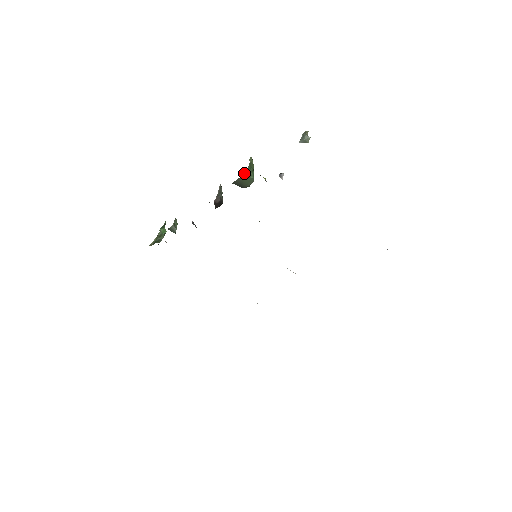
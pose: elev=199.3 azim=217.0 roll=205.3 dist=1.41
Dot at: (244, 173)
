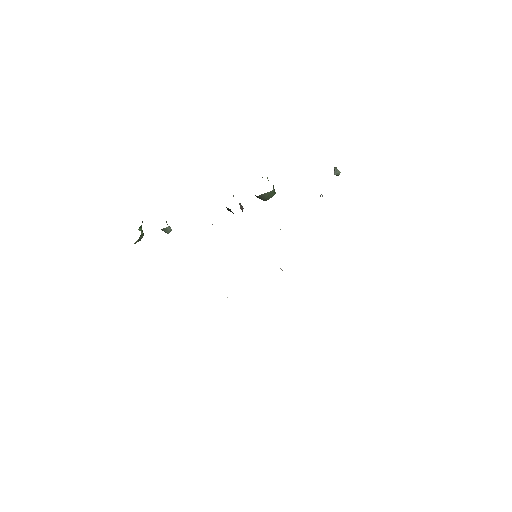
Dot at: occluded
